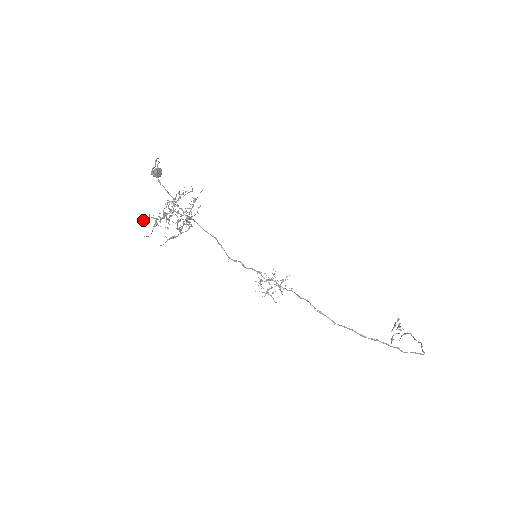
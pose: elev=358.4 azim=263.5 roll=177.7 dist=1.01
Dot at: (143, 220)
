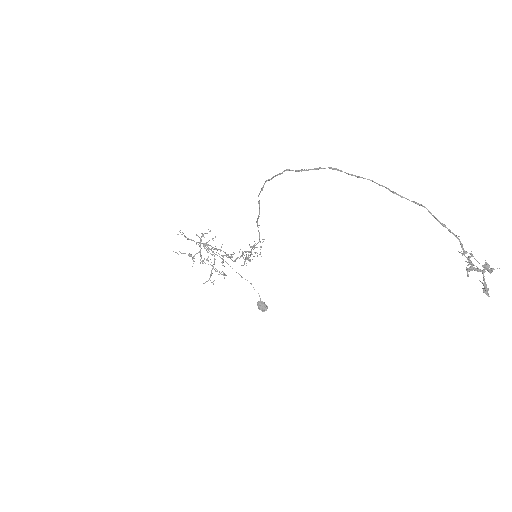
Dot at: (192, 266)
